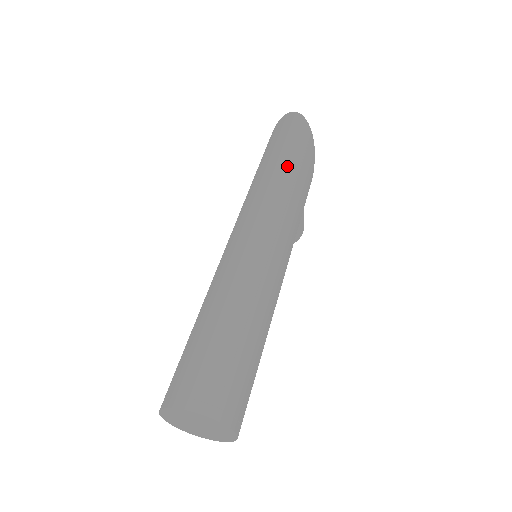
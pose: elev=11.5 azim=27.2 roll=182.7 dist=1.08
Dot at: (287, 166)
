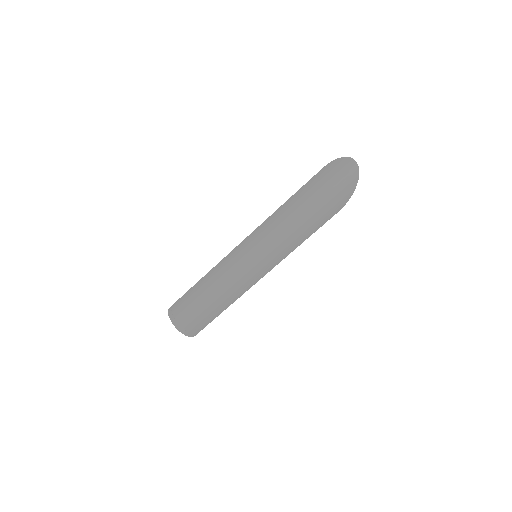
Dot at: (309, 219)
